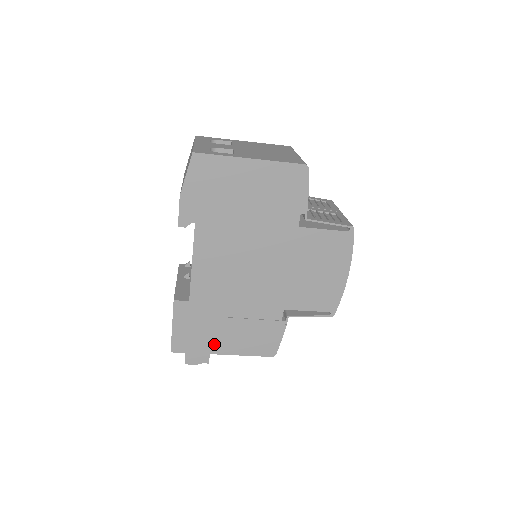
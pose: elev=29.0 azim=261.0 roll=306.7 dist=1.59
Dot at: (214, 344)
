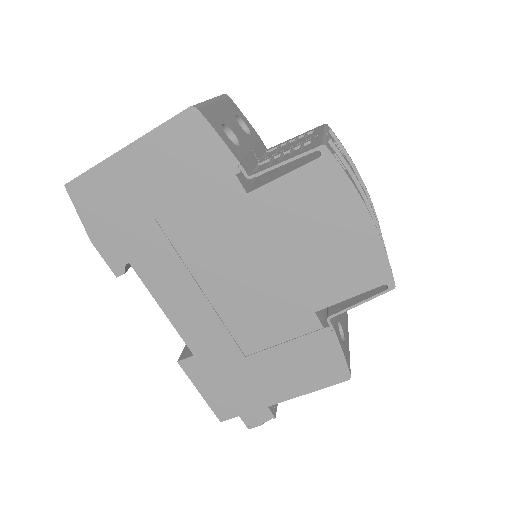
Dot at: (261, 393)
